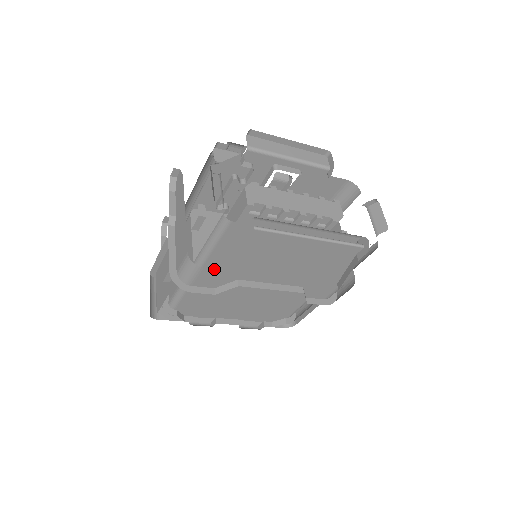
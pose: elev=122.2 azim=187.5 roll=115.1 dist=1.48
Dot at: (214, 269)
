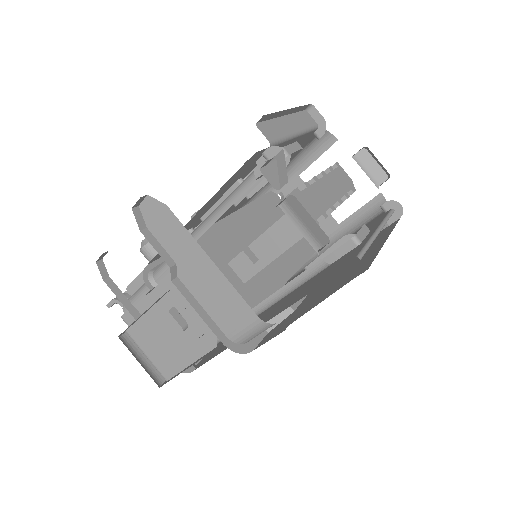
Dot at: occluded
